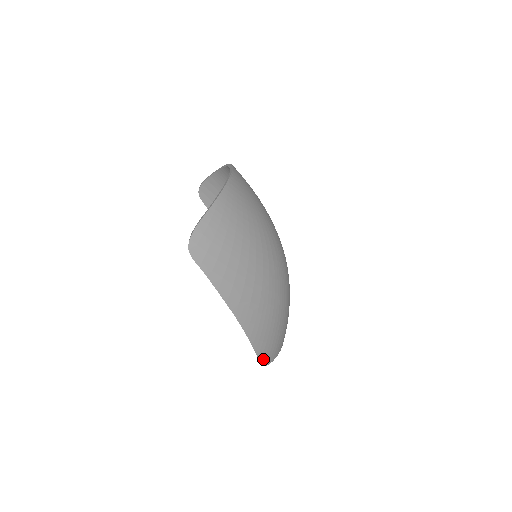
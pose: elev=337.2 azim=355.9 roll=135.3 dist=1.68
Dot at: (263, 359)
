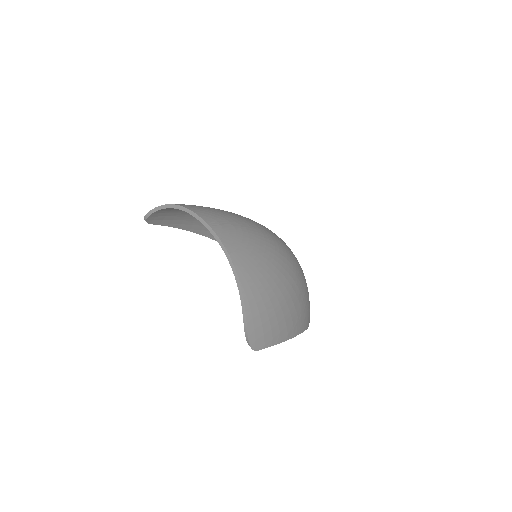
Dot at: (309, 321)
